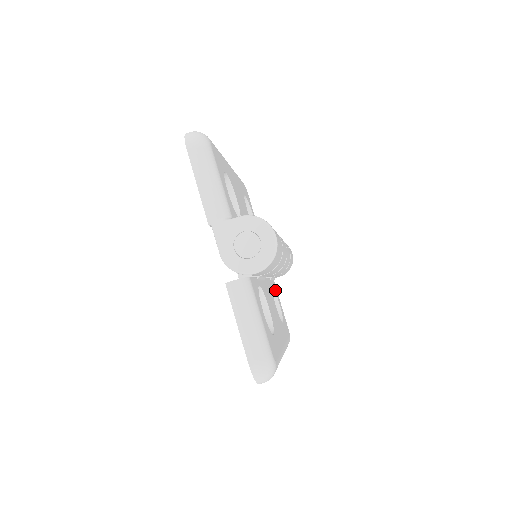
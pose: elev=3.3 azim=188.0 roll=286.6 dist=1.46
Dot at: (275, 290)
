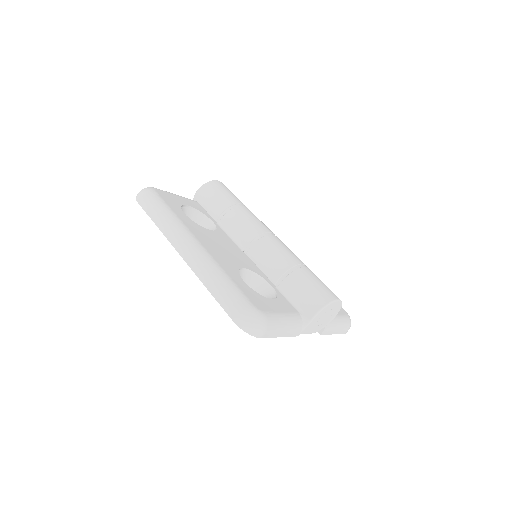
Dot at: occluded
